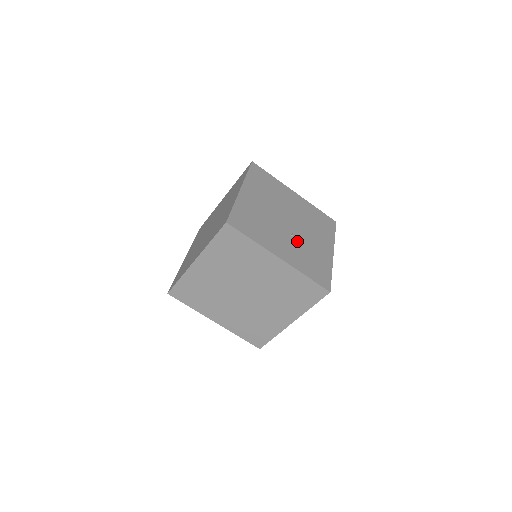
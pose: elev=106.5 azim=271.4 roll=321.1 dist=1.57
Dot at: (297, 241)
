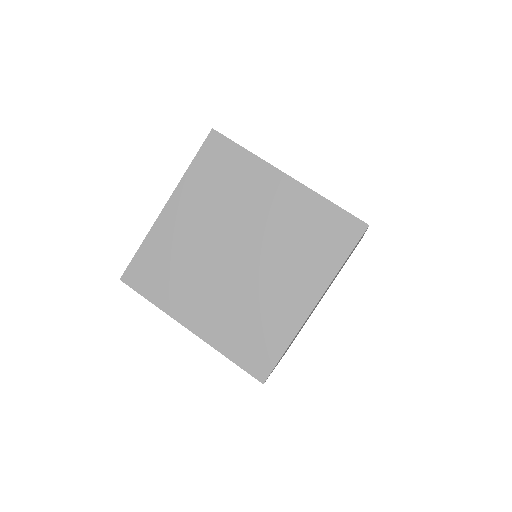
Dot at: occluded
